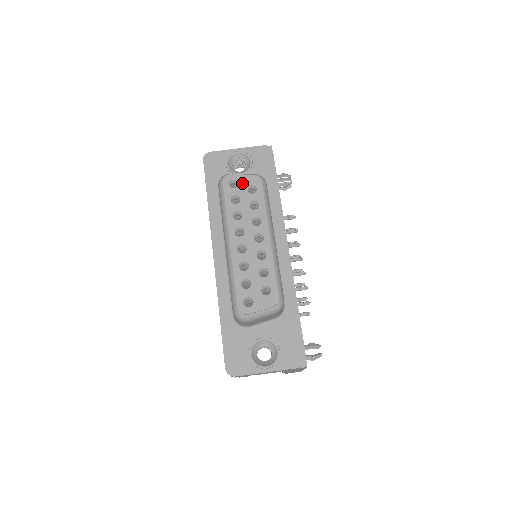
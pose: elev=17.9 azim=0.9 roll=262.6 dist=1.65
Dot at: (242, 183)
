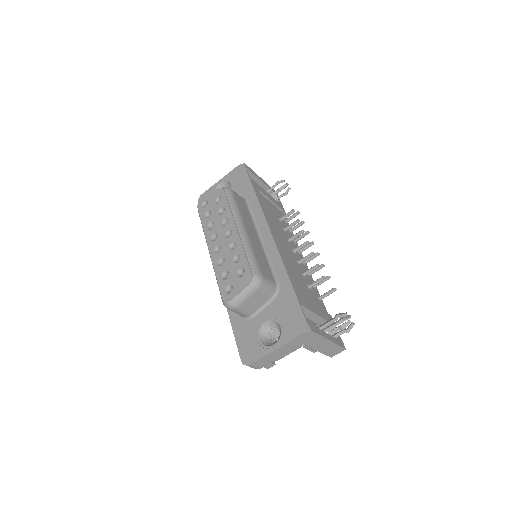
Dot at: (210, 200)
